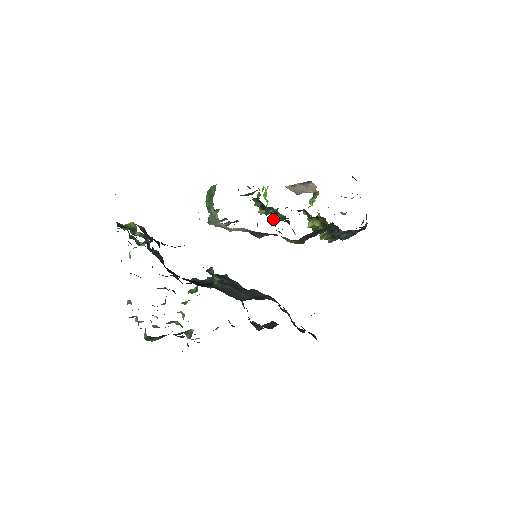
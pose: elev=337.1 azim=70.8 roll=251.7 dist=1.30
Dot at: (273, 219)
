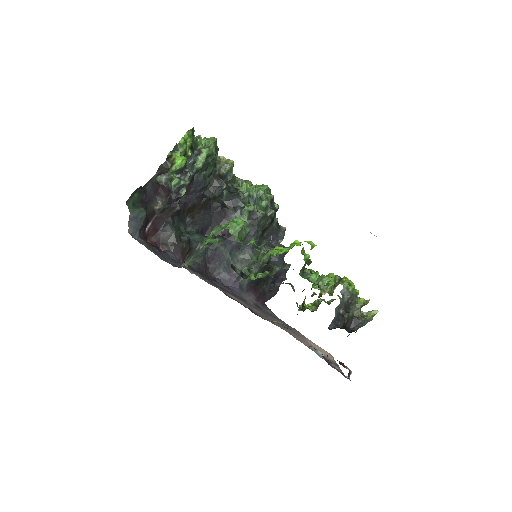
Dot at: (263, 273)
